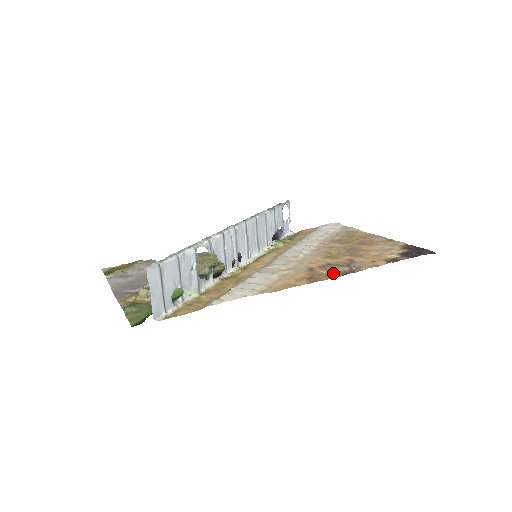
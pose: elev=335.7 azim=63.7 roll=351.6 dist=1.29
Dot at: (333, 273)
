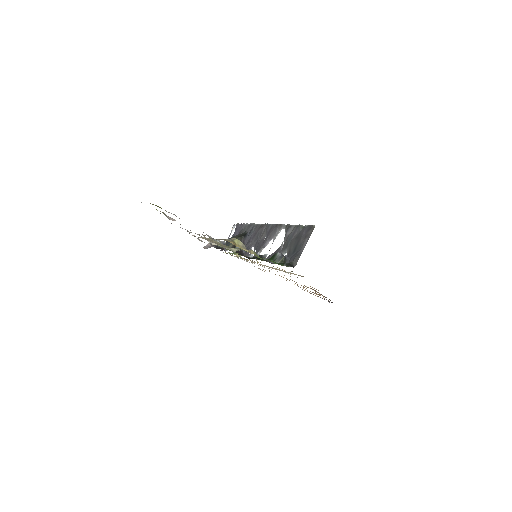
Dot at: (318, 292)
